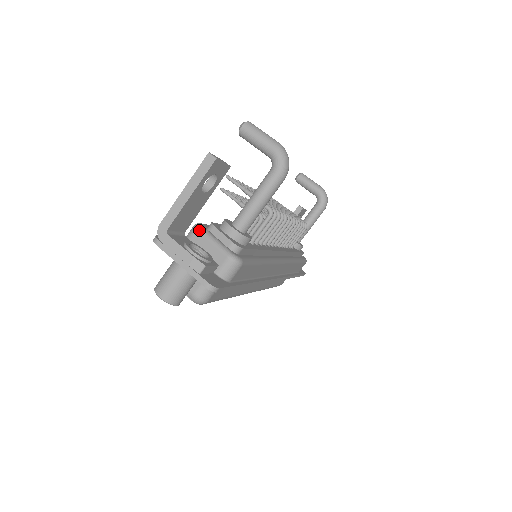
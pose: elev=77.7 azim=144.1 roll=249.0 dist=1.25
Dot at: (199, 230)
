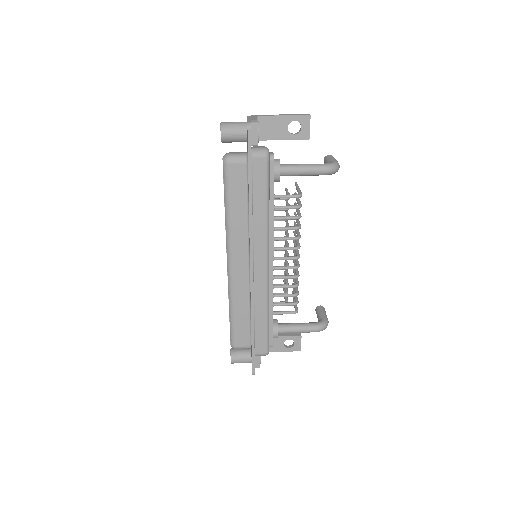
Dot at: occluded
